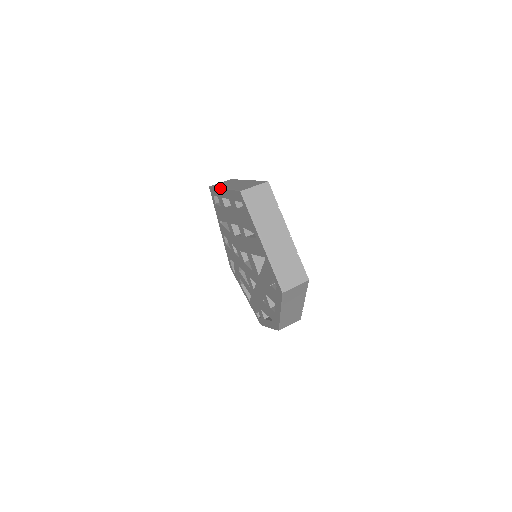
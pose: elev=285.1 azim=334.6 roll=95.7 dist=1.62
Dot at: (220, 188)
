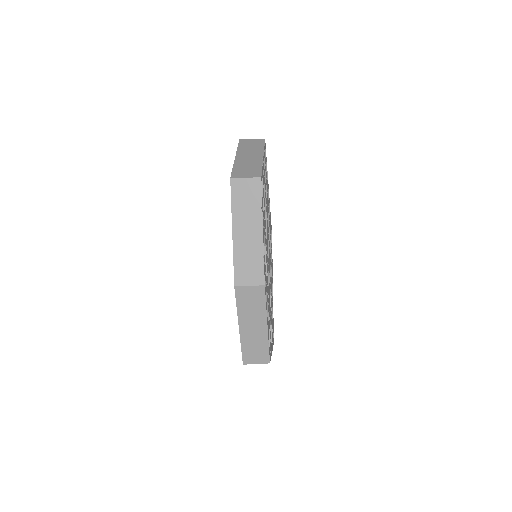
Dot at: occluded
